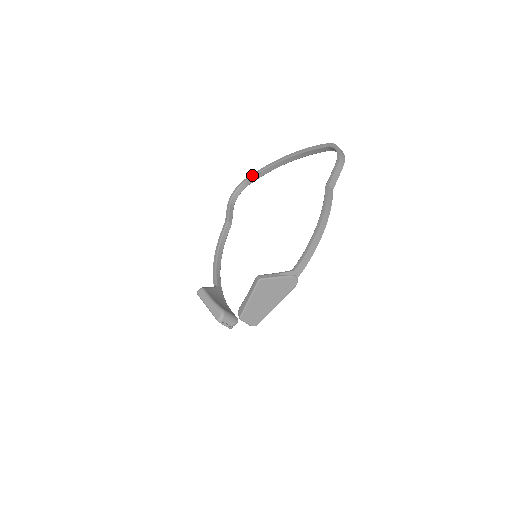
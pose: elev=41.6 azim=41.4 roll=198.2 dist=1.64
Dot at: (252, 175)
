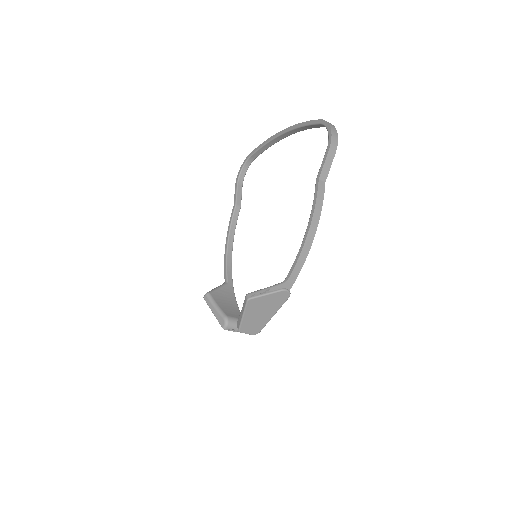
Dot at: (255, 150)
